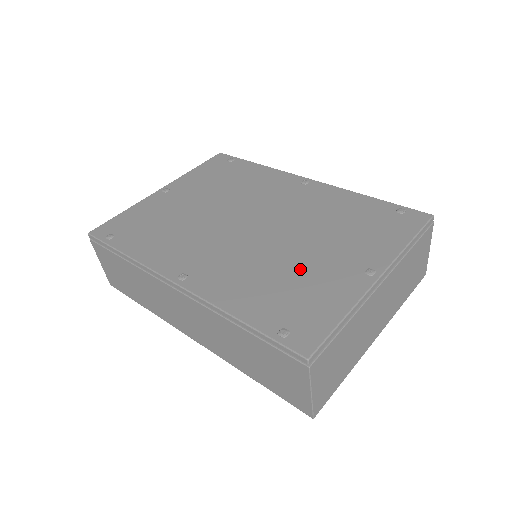
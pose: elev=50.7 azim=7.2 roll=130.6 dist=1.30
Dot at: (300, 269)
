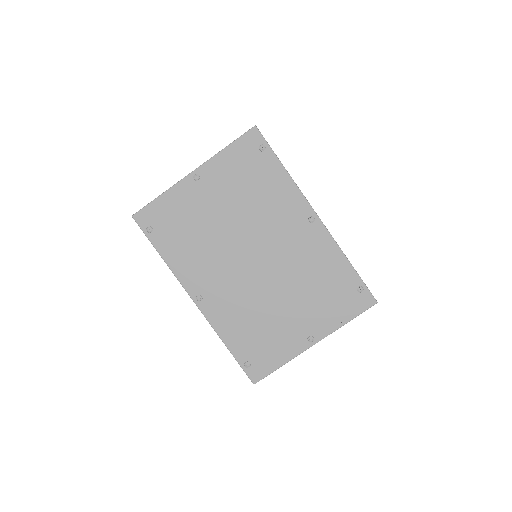
Dot at: (272, 320)
